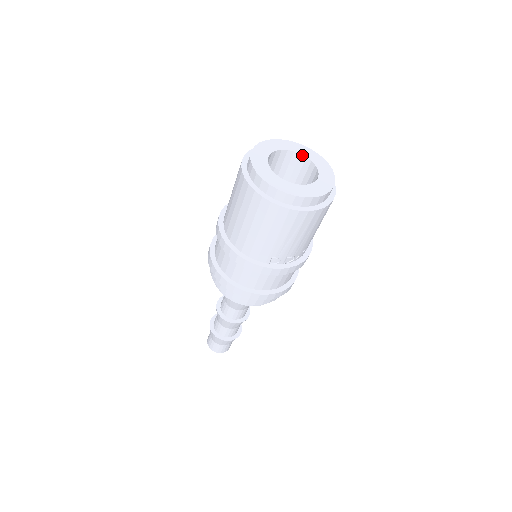
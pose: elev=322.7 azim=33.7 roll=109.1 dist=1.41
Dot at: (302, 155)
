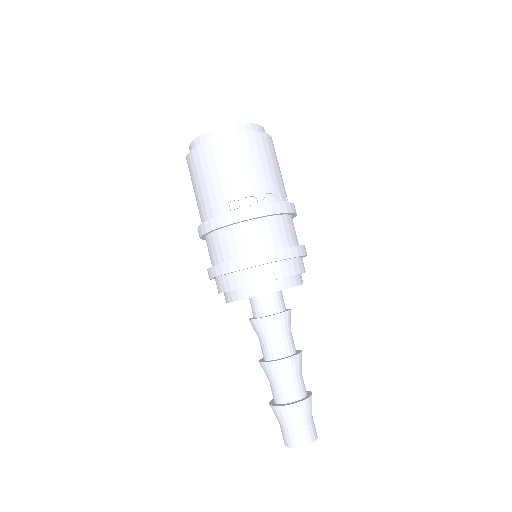
Dot at: occluded
